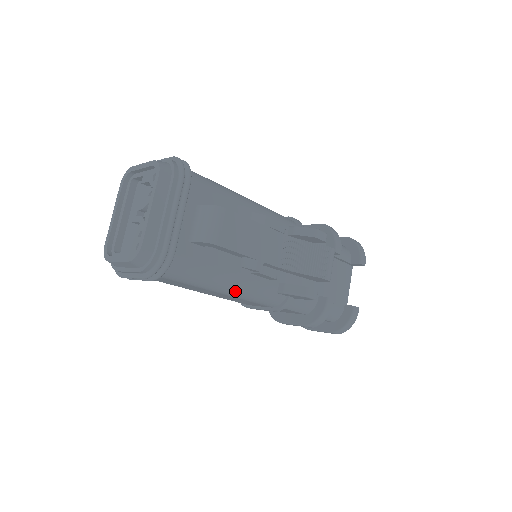
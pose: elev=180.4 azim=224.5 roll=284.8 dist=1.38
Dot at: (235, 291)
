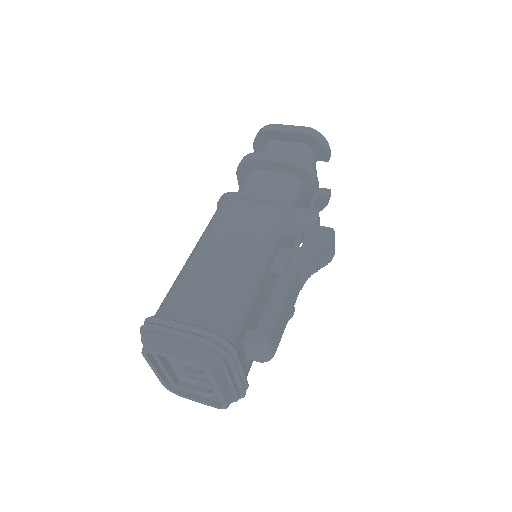
Dot at: occluded
